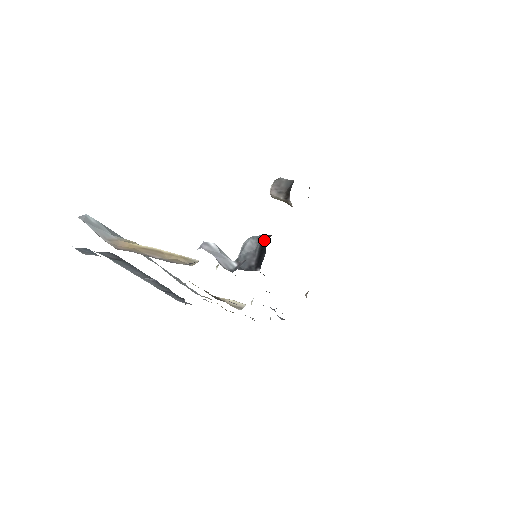
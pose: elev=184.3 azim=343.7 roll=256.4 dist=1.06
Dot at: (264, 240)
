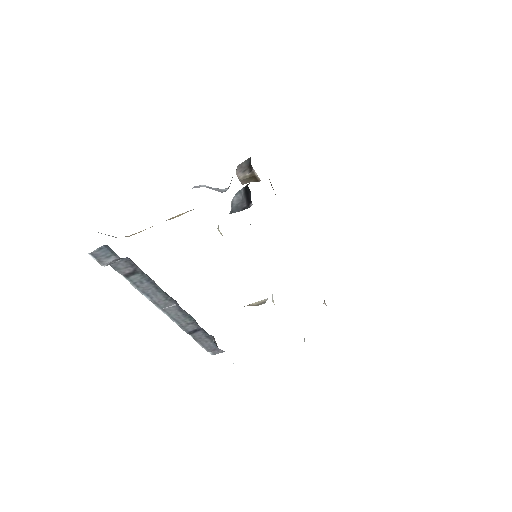
Dot at: (245, 188)
